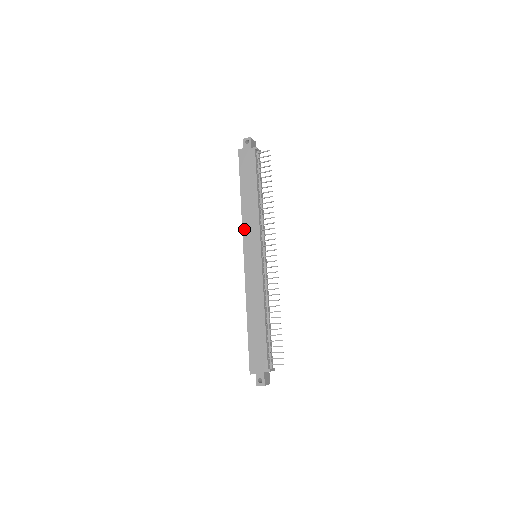
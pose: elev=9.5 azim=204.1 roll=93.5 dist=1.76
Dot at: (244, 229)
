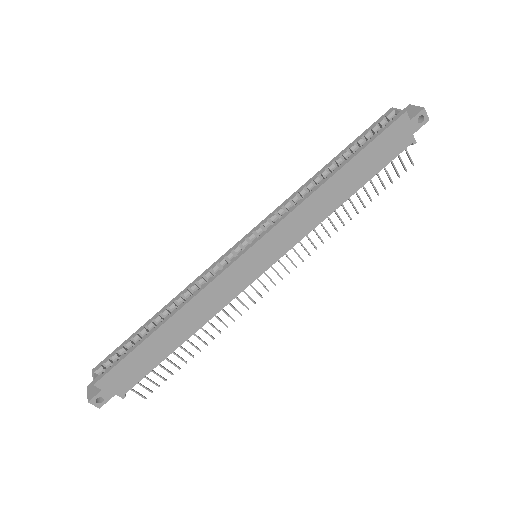
Dot at: (290, 218)
